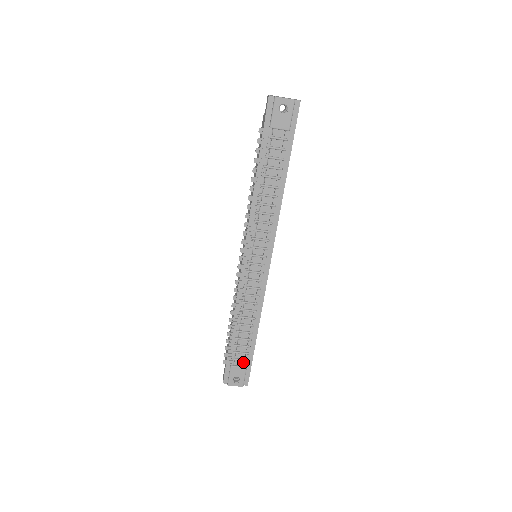
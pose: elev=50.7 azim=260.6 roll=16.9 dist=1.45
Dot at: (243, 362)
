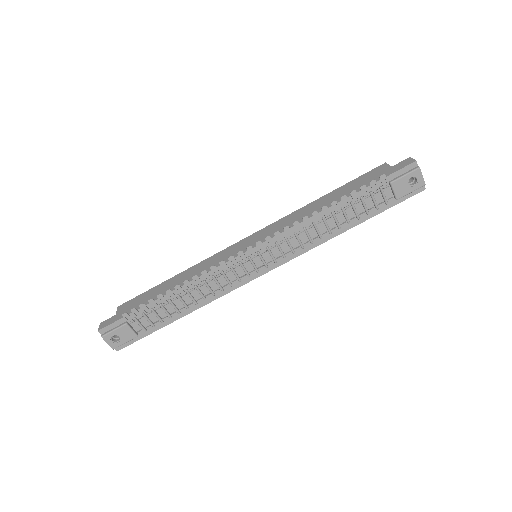
Dot at: (140, 329)
